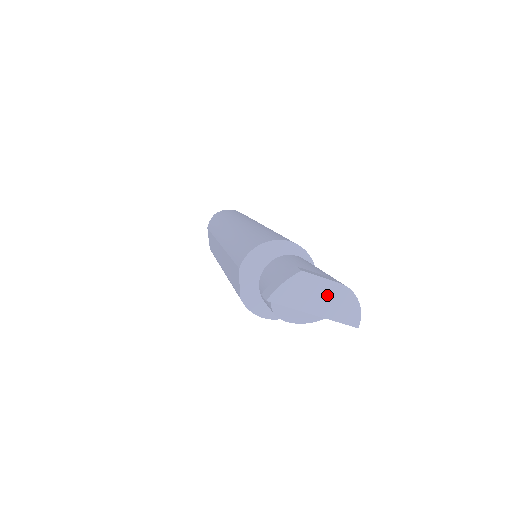
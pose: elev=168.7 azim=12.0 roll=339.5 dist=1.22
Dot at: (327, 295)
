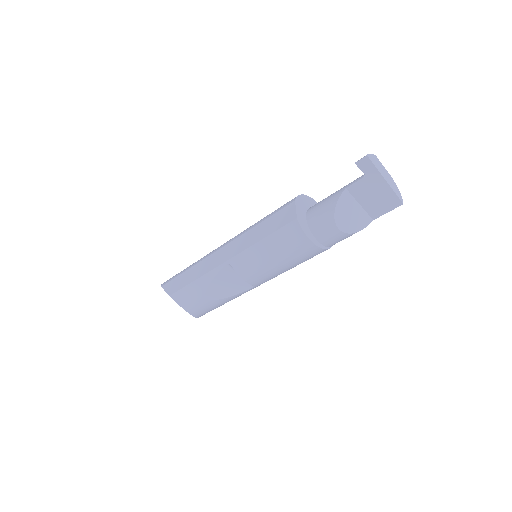
Dot at: (387, 176)
